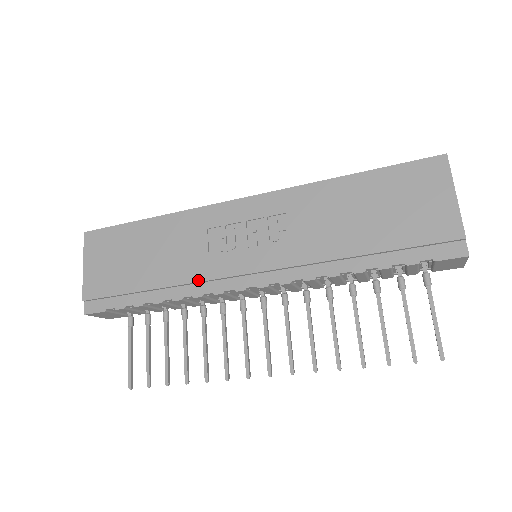
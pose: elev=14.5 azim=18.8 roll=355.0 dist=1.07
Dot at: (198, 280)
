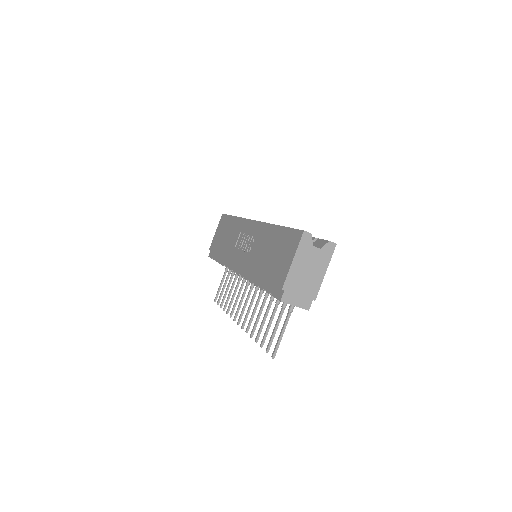
Dot at: (228, 259)
